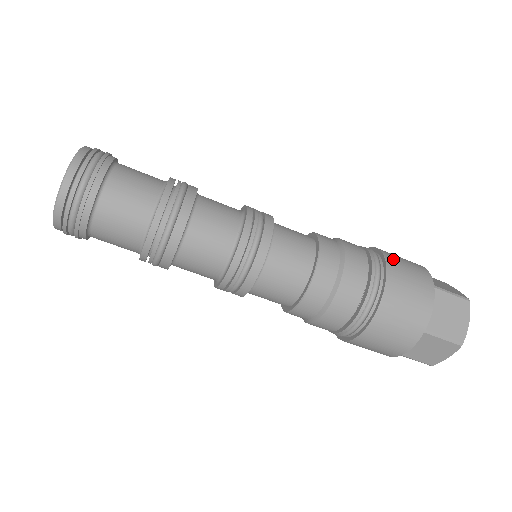
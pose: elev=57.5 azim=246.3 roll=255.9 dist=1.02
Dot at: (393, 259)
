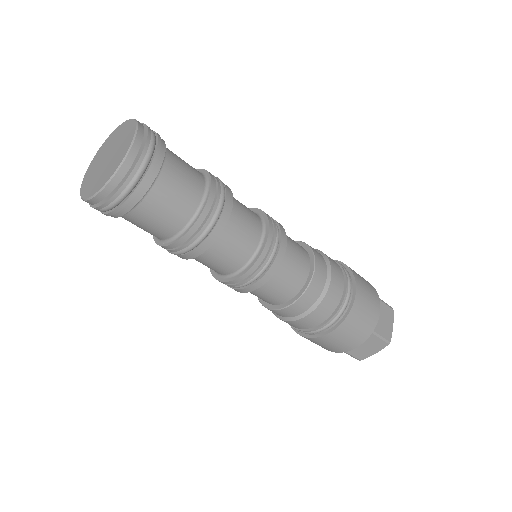
Dot at: (358, 309)
